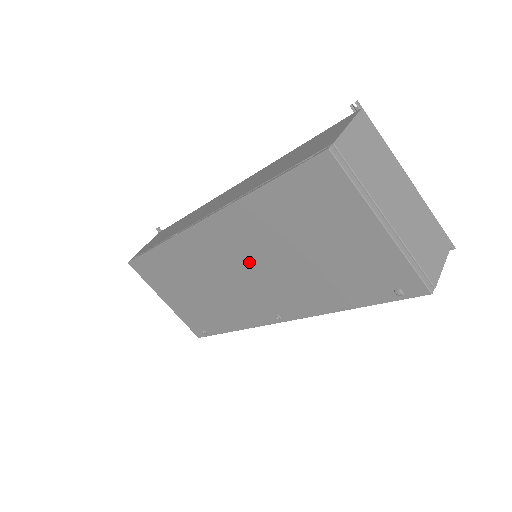
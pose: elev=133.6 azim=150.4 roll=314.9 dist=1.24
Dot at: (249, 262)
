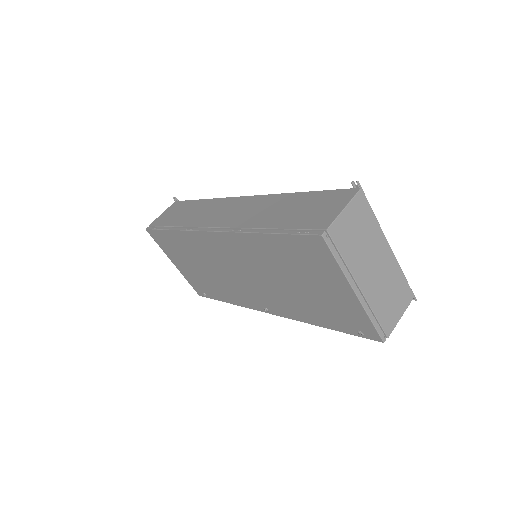
Dot at: (248, 270)
